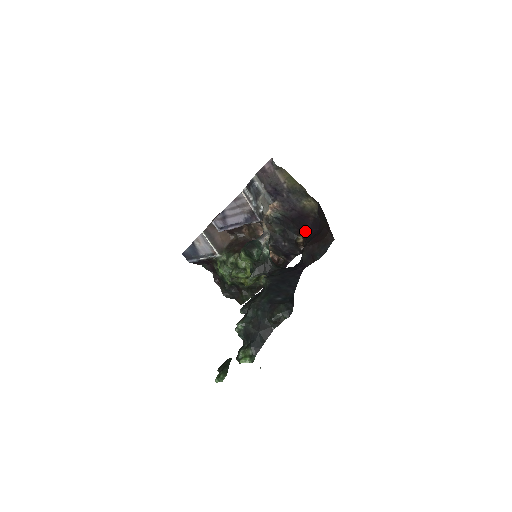
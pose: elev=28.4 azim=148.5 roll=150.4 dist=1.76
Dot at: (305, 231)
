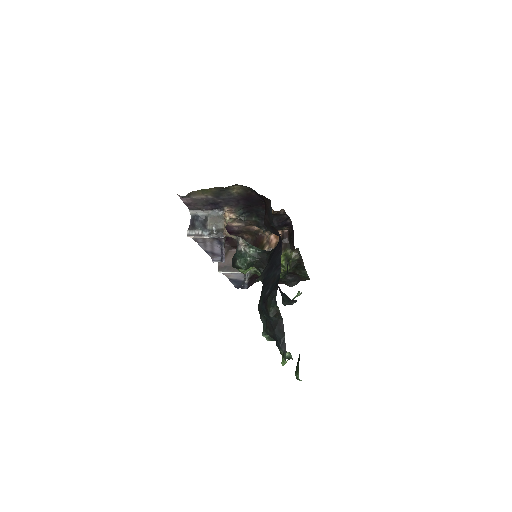
Dot at: (264, 203)
